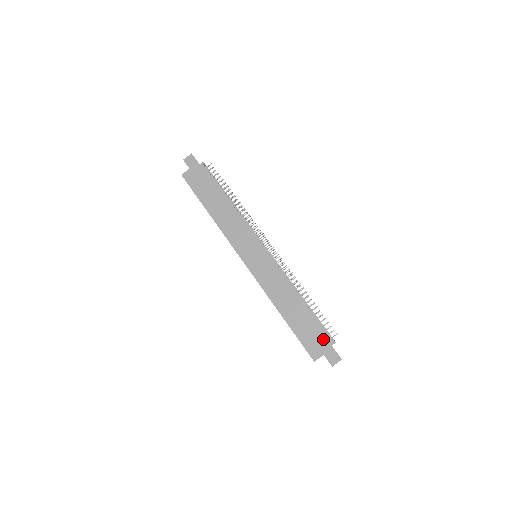
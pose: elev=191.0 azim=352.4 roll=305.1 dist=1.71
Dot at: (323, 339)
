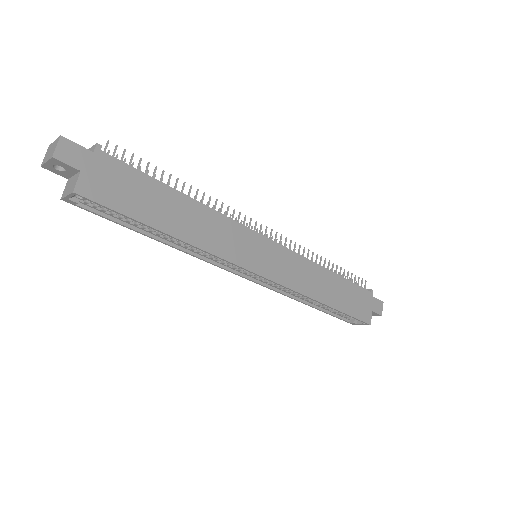
Dot at: (365, 296)
